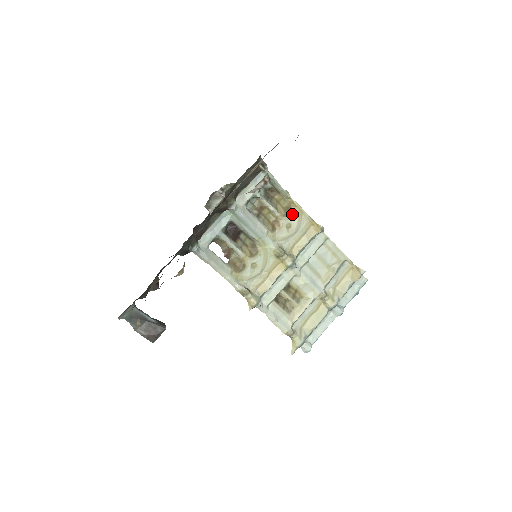
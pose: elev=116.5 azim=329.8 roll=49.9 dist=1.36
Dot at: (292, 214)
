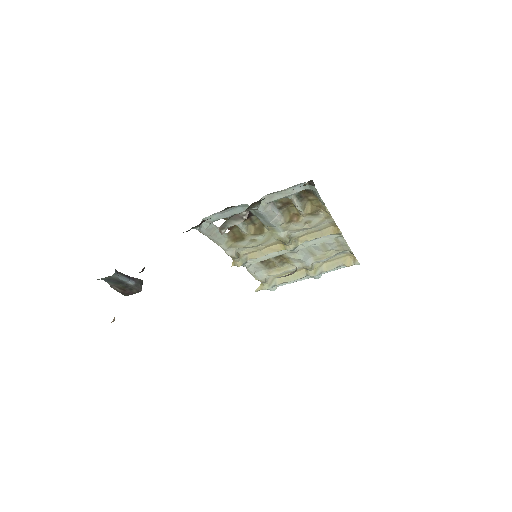
Dot at: (318, 215)
